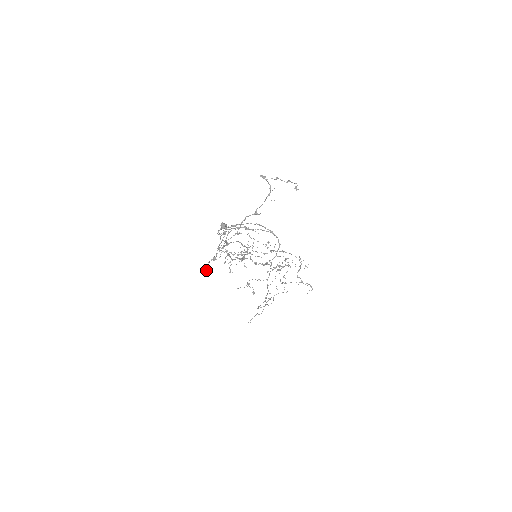
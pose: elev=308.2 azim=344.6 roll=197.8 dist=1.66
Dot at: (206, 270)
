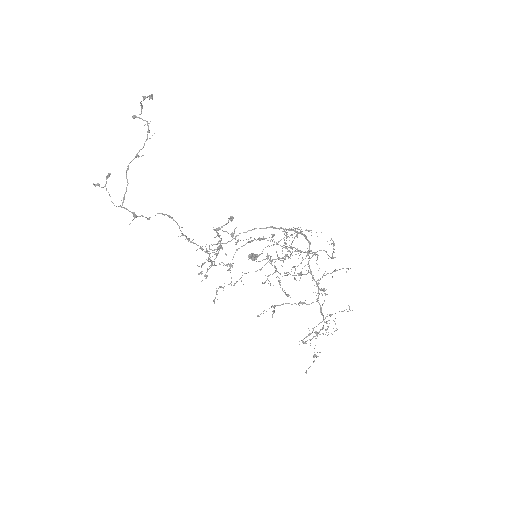
Dot at: (213, 301)
